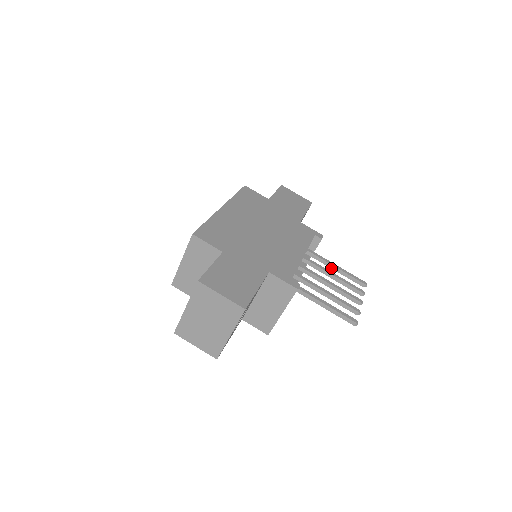
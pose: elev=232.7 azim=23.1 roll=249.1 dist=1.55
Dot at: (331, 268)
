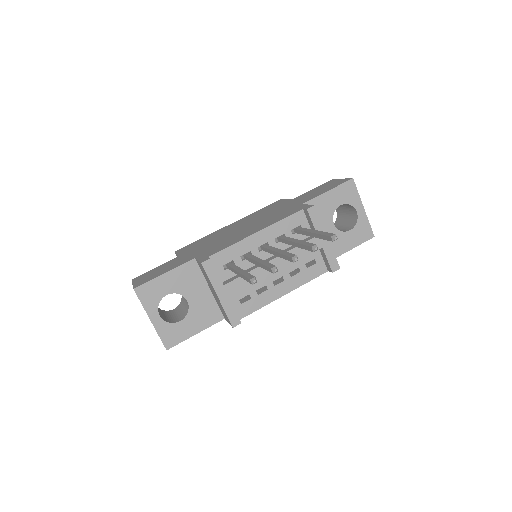
Dot at: (311, 236)
